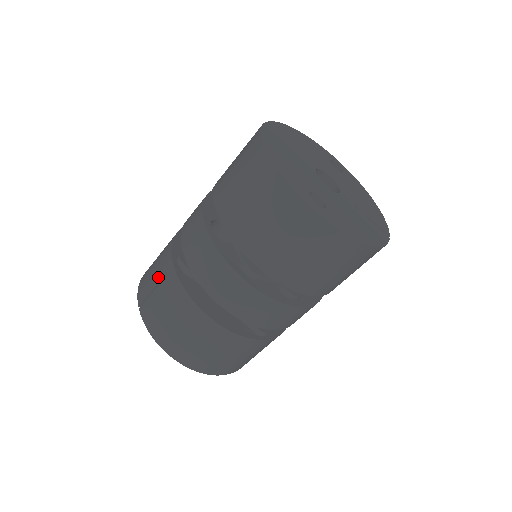
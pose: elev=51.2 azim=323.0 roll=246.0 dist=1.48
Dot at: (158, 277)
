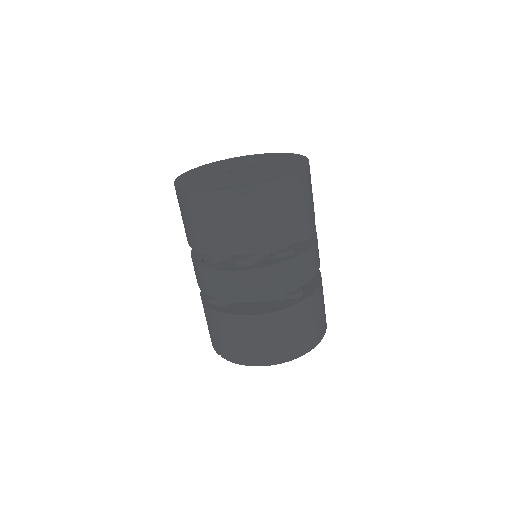
Dot at: (211, 325)
